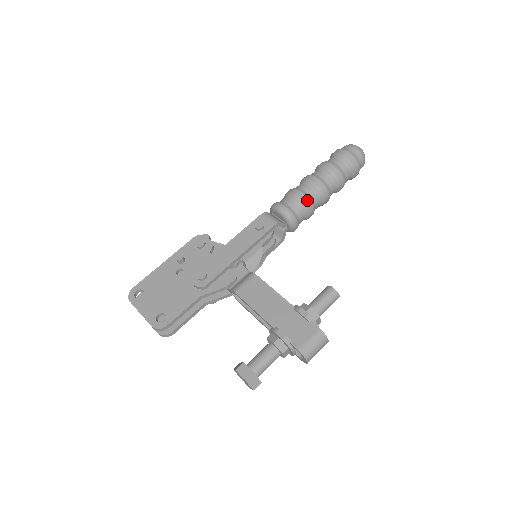
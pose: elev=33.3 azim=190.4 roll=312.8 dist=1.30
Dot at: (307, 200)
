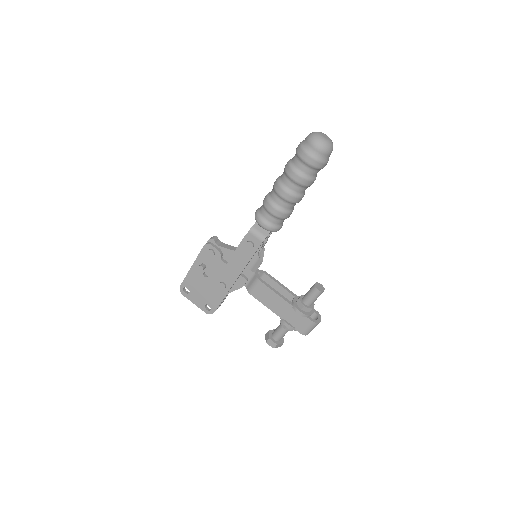
Dot at: (283, 214)
